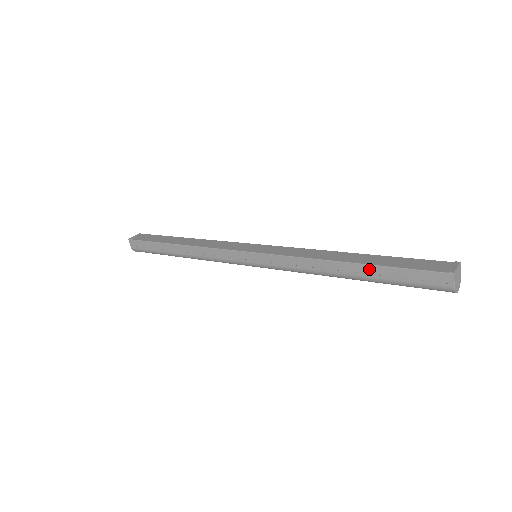
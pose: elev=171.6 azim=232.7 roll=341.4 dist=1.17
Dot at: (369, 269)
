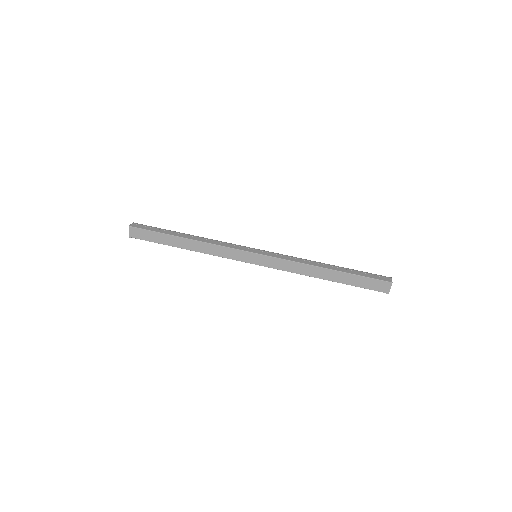
Dot at: (341, 282)
